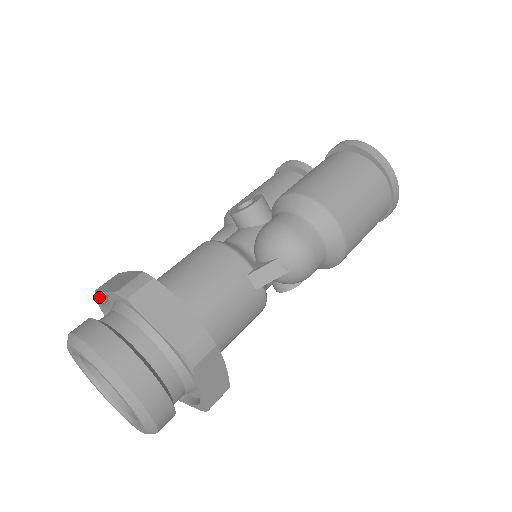
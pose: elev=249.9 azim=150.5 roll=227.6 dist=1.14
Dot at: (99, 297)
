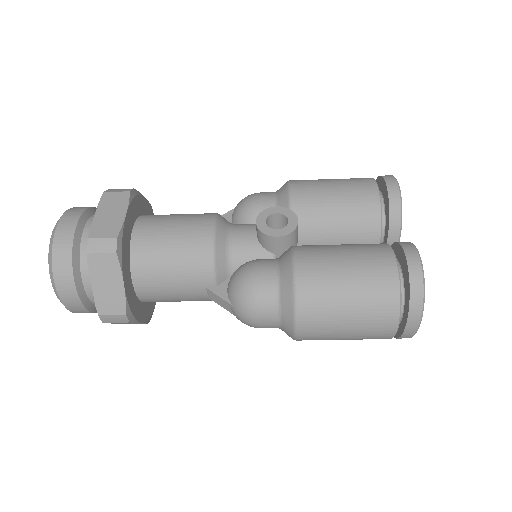
Dot at: occluded
